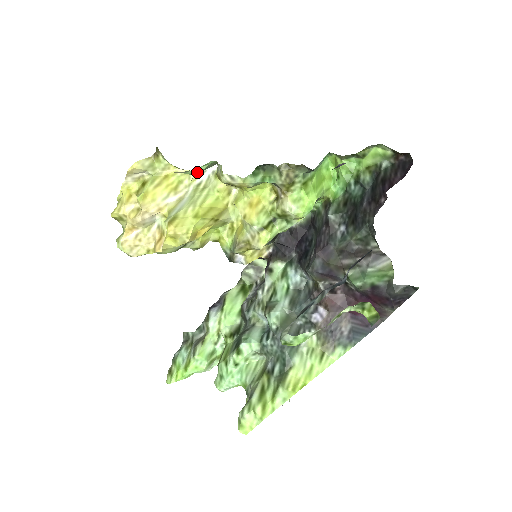
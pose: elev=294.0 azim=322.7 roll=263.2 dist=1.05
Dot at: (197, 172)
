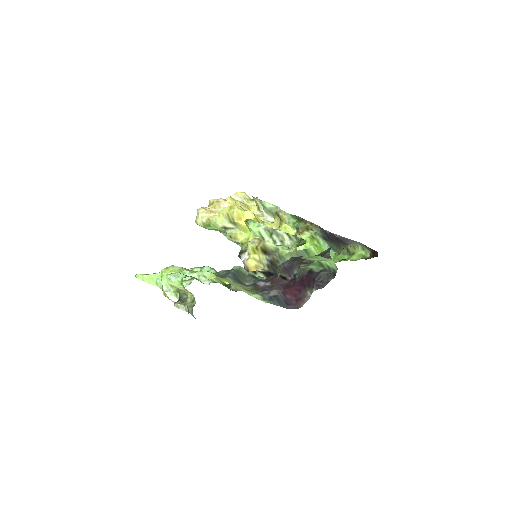
Dot at: (267, 206)
